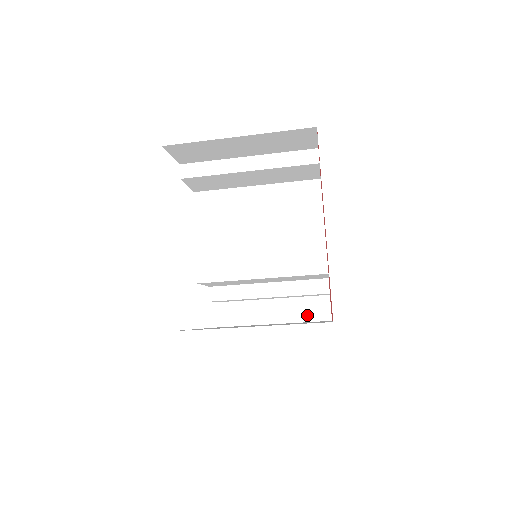
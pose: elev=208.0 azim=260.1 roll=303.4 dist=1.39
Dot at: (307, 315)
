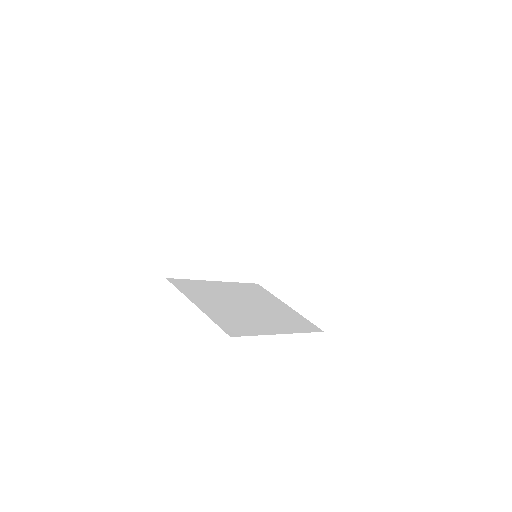
Dot at: (311, 315)
